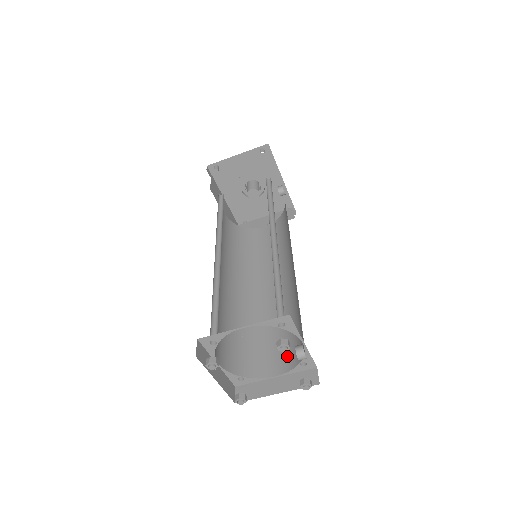
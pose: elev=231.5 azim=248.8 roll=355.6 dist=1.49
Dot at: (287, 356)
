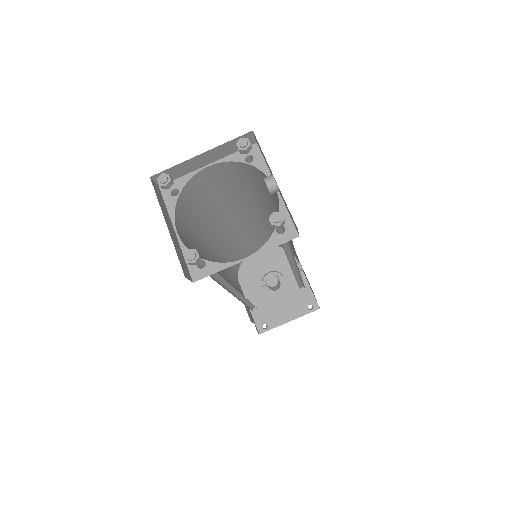
Dot at: occluded
